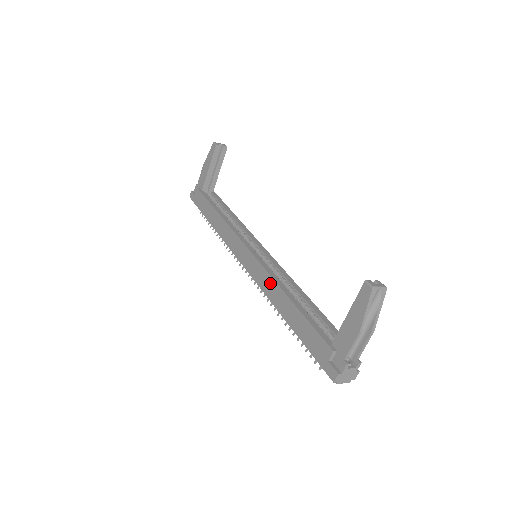
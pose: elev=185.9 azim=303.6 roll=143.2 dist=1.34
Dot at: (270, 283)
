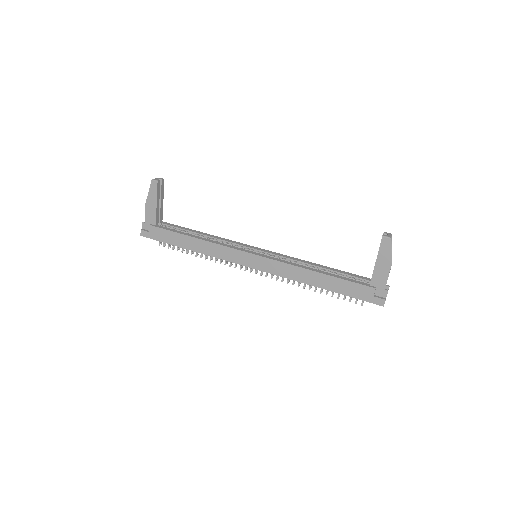
Dot at: (292, 269)
